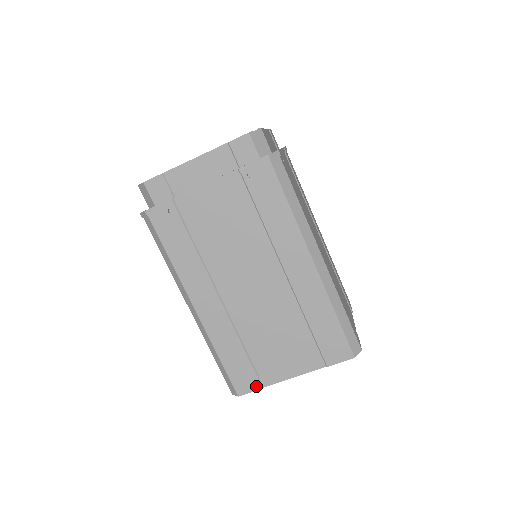
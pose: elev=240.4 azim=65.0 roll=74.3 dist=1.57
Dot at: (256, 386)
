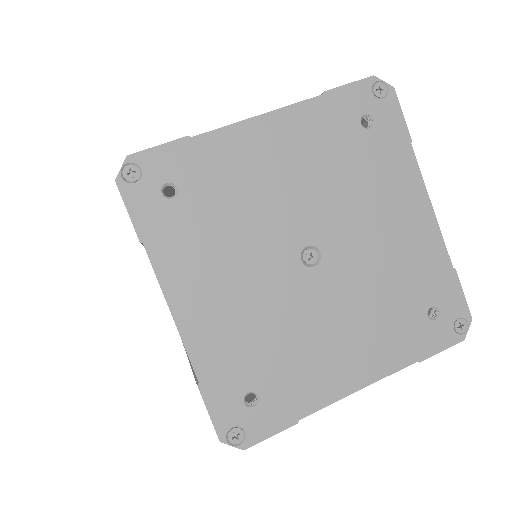
Dot at: (175, 143)
